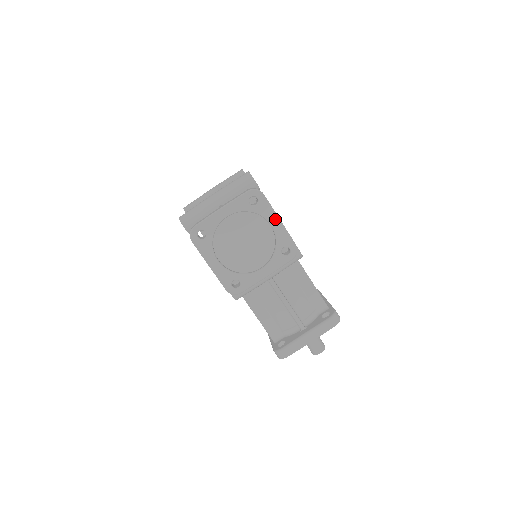
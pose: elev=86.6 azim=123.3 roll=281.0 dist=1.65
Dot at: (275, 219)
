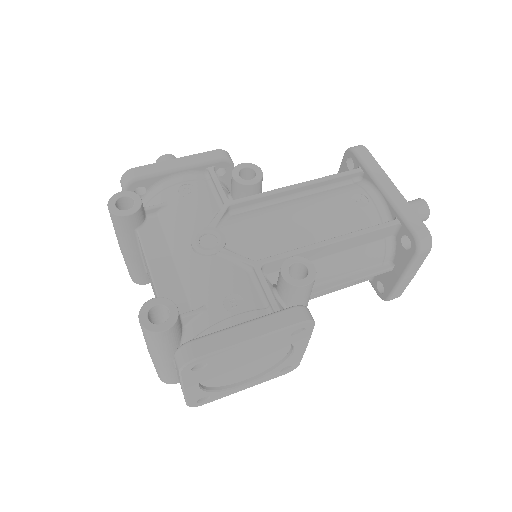
Dot at: (245, 345)
